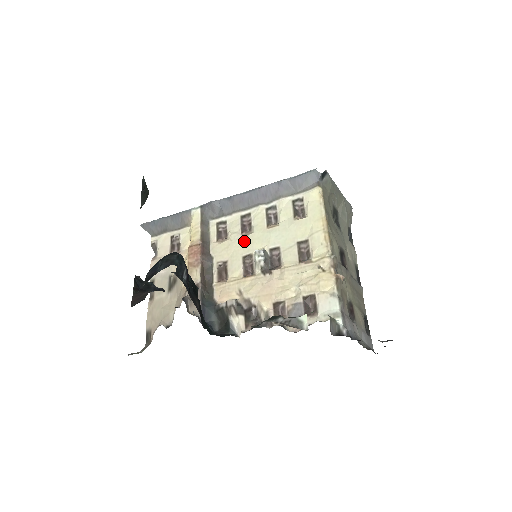
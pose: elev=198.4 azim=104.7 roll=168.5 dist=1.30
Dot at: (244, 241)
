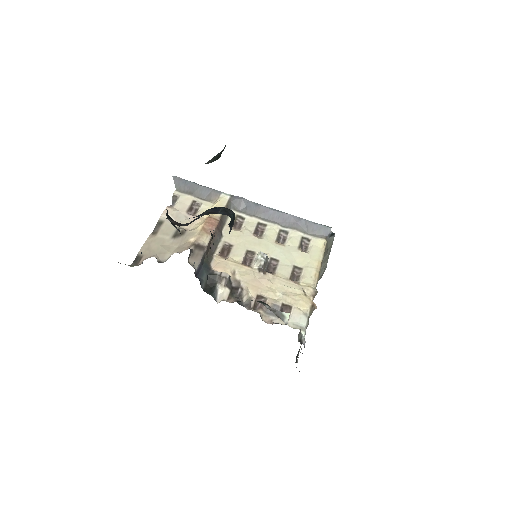
Dot at: (253, 240)
